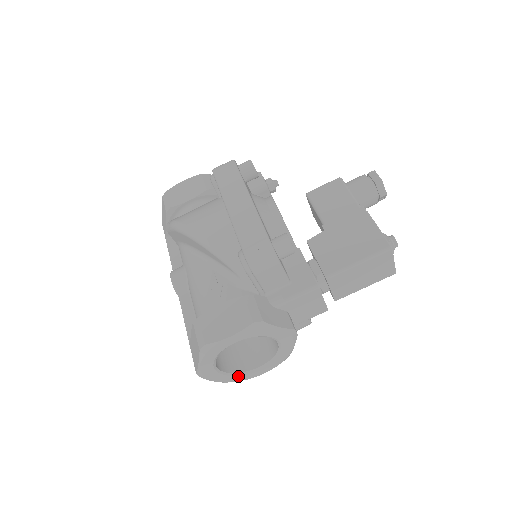
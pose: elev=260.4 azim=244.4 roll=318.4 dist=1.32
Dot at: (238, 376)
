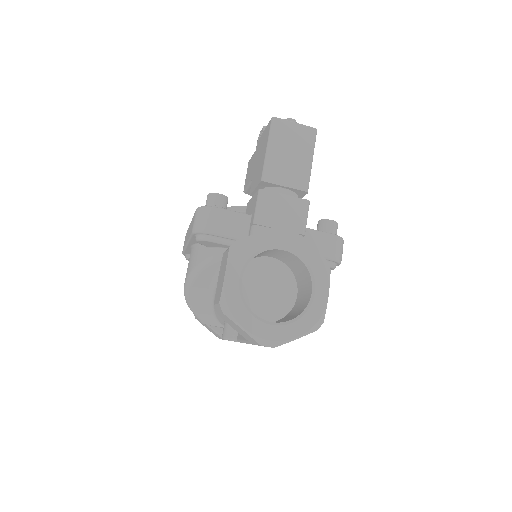
Dot at: (306, 317)
